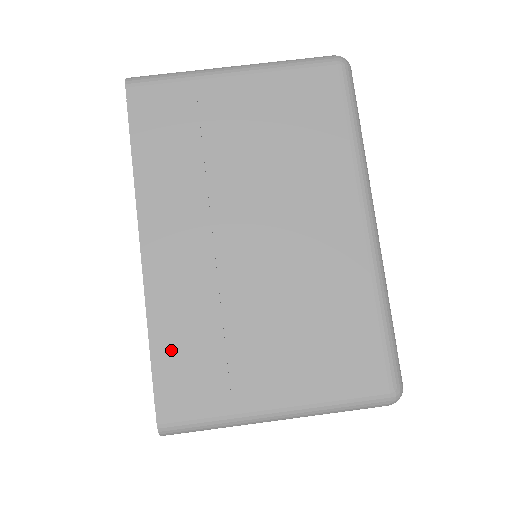
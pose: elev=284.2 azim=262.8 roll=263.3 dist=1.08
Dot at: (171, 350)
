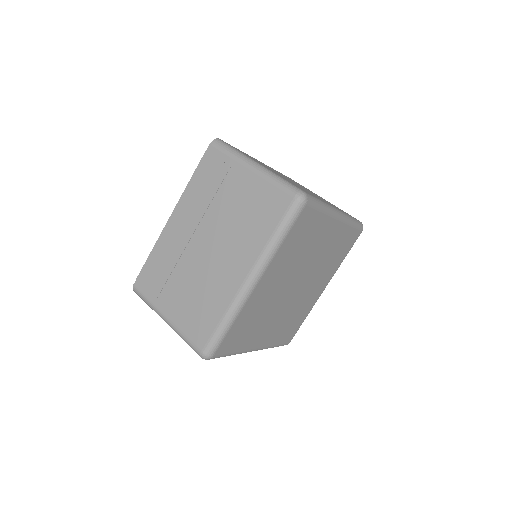
Dot at: (152, 265)
